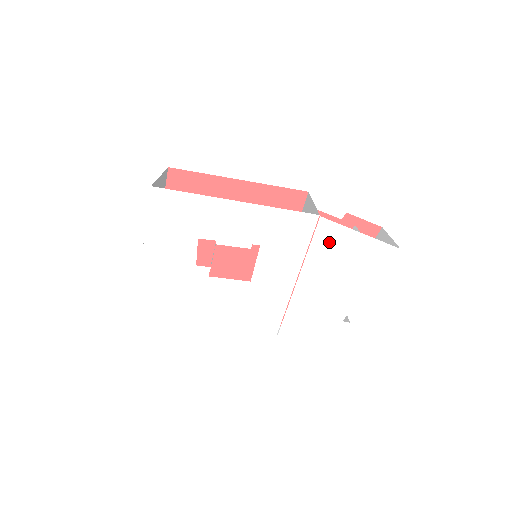
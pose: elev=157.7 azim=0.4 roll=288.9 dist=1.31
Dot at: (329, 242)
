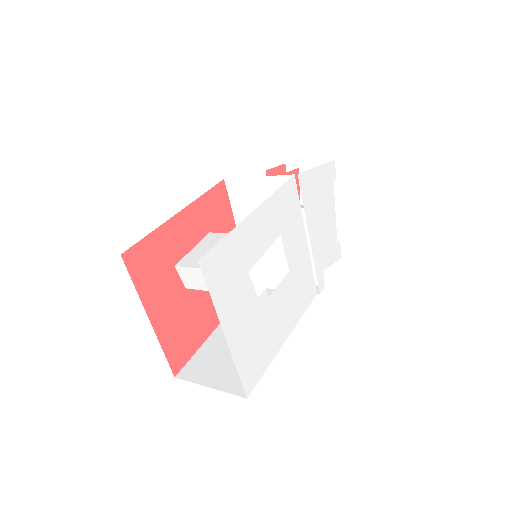
Dot at: (309, 190)
